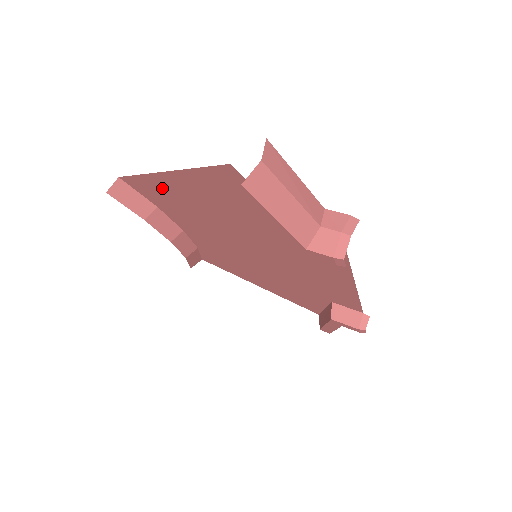
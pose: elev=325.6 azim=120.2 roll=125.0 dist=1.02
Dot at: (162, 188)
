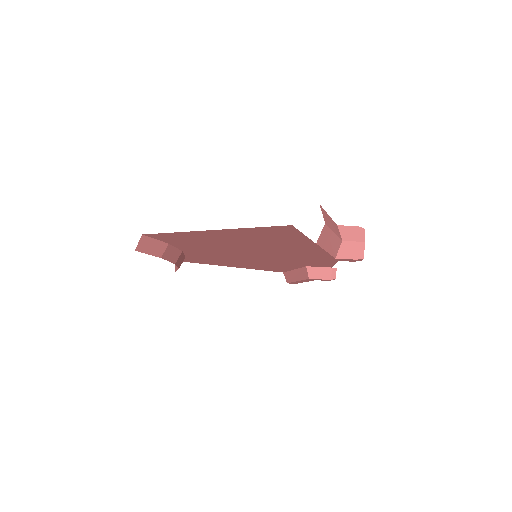
Dot at: (193, 236)
